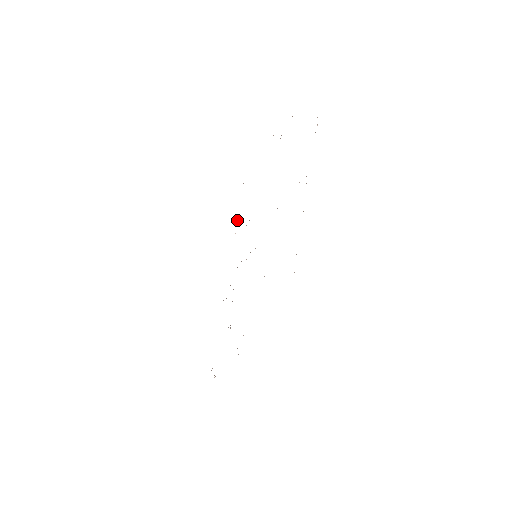
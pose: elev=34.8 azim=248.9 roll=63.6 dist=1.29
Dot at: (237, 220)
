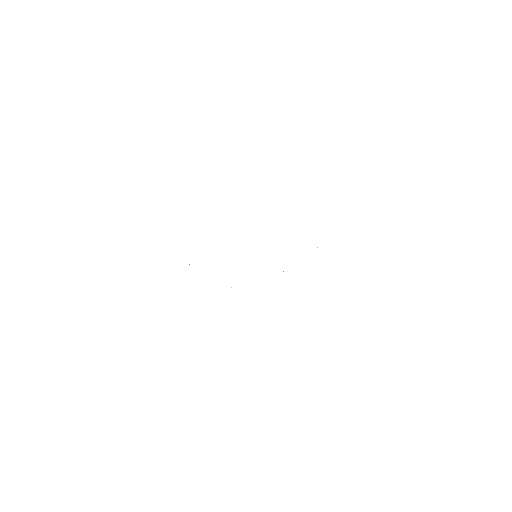
Dot at: occluded
